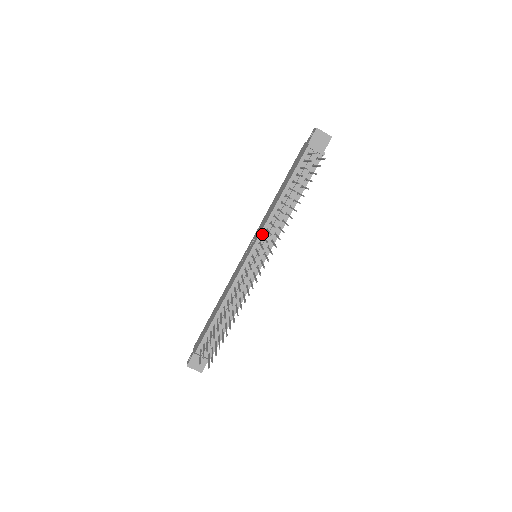
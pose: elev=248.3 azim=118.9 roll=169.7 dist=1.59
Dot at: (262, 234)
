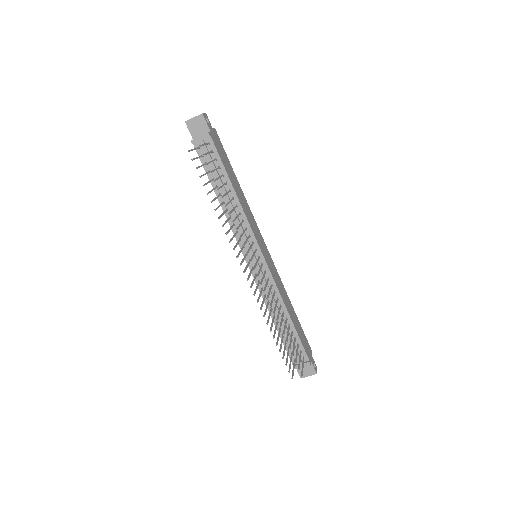
Dot at: (238, 239)
